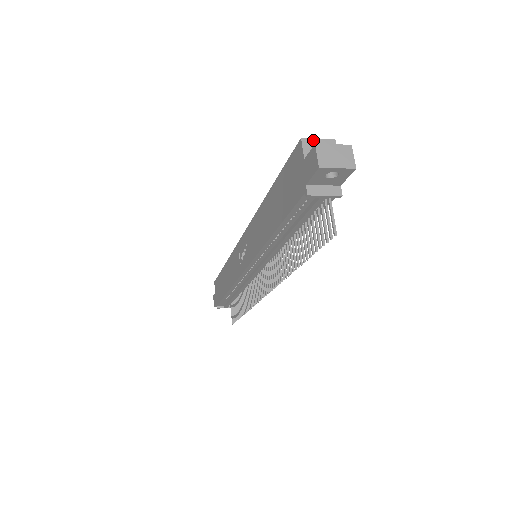
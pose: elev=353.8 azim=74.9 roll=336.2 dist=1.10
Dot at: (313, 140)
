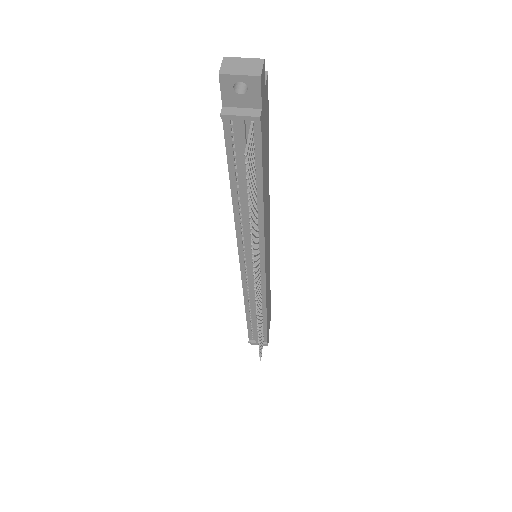
Dot at: occluded
